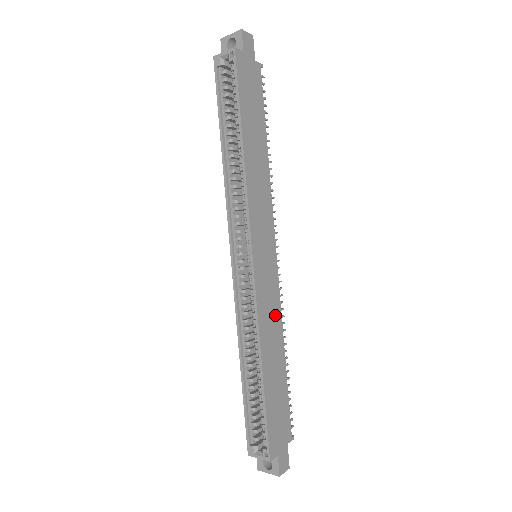
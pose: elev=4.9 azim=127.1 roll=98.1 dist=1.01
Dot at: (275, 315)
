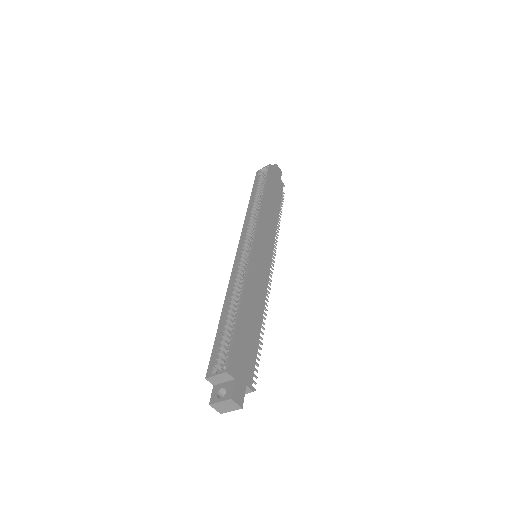
Dot at: (261, 289)
